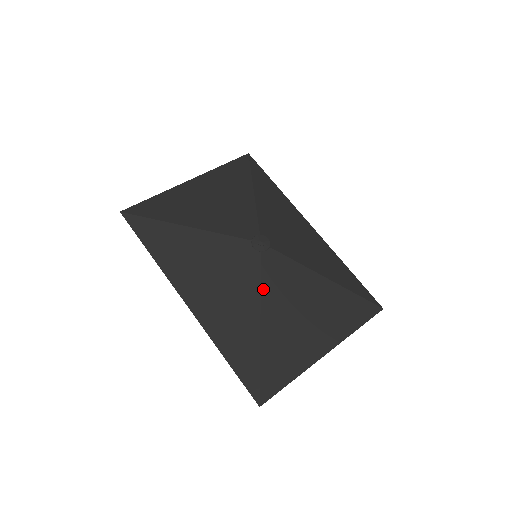
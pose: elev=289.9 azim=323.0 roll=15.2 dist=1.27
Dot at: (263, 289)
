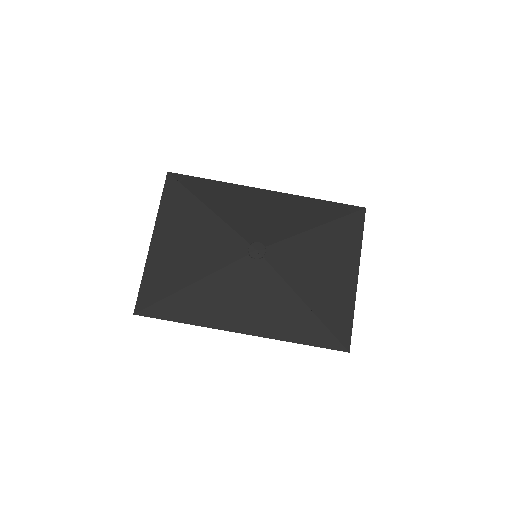
Dot at: (287, 280)
